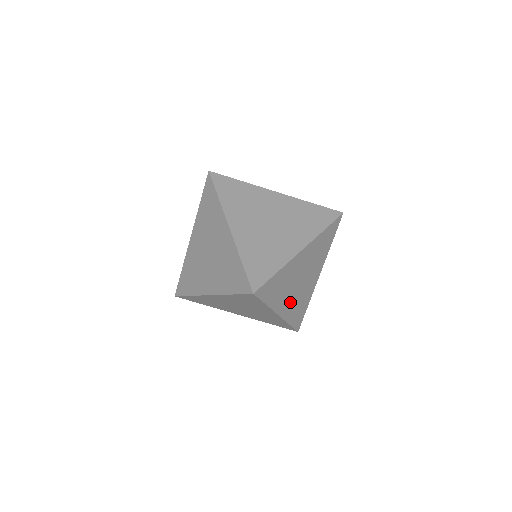
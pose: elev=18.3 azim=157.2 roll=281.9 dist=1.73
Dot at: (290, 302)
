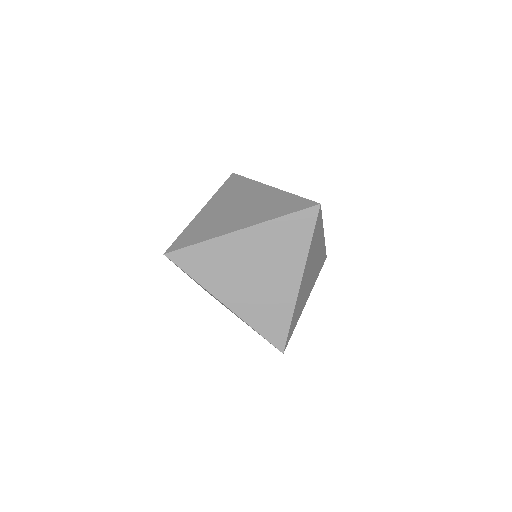
Dot at: (310, 284)
